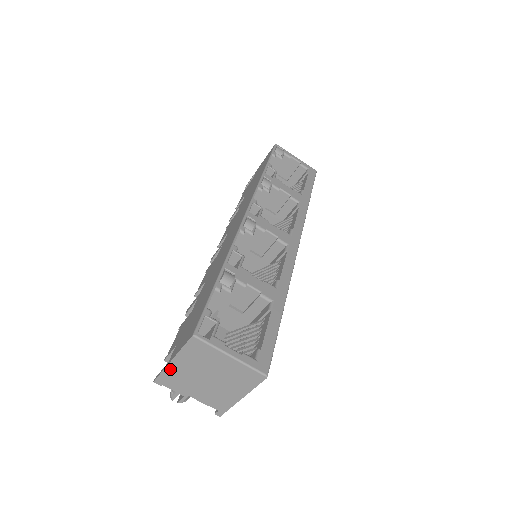
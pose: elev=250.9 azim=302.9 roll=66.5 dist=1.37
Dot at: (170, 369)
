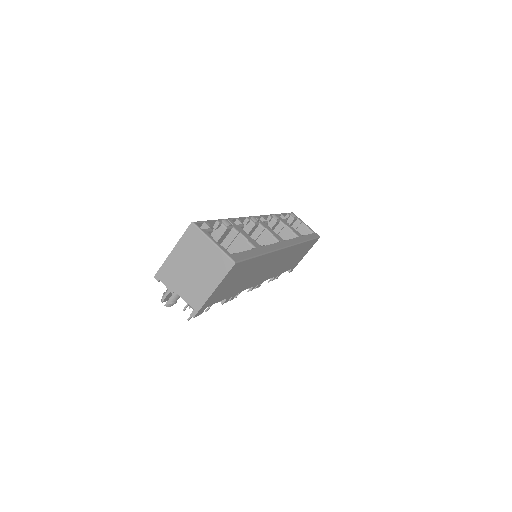
Dot at: (169, 260)
